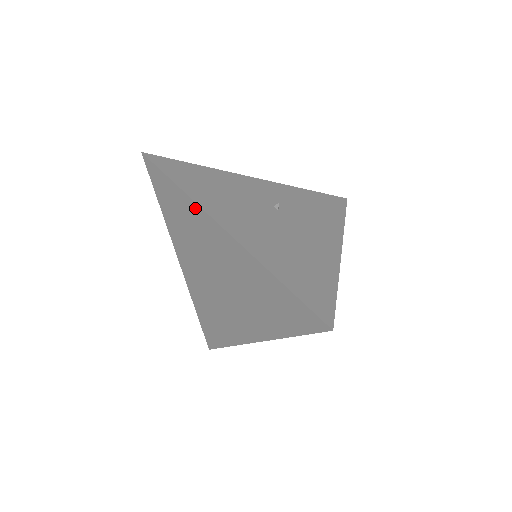
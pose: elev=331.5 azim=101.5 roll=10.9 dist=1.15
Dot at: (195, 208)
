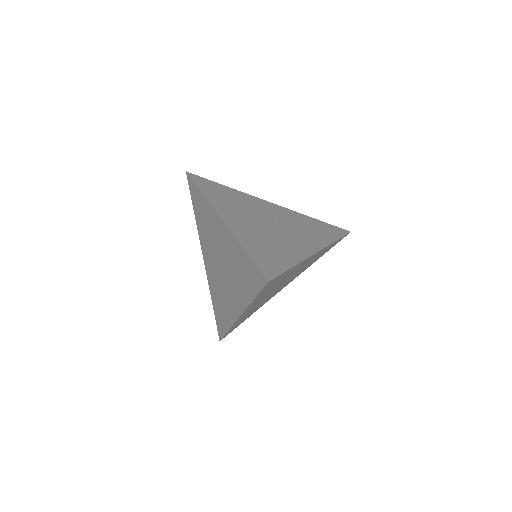
Dot at: (208, 206)
